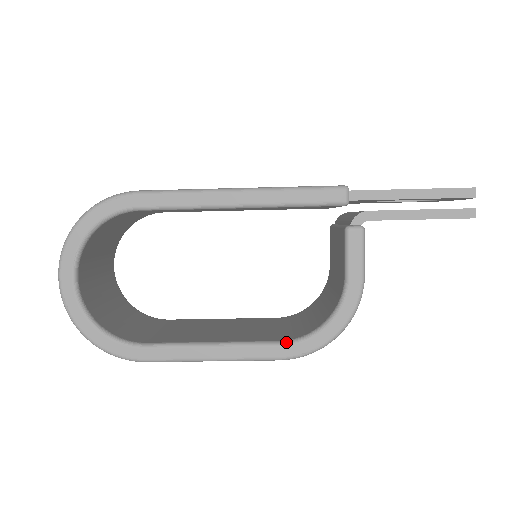
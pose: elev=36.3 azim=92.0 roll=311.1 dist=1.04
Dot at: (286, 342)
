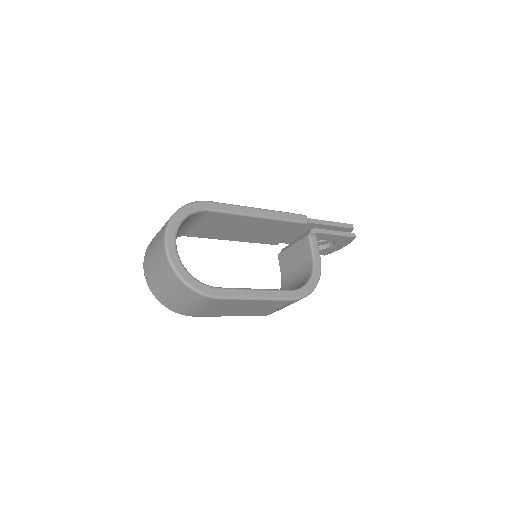
Dot at: (293, 290)
